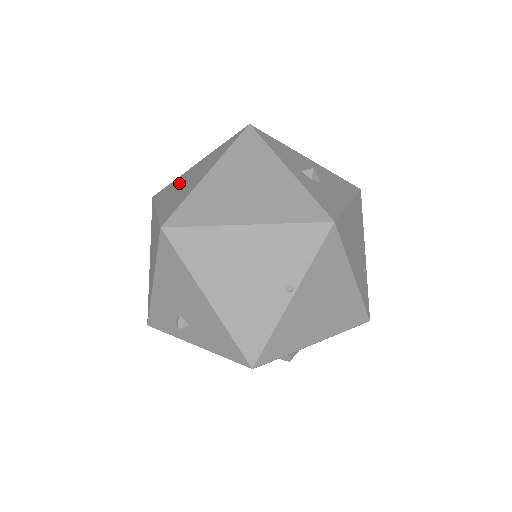
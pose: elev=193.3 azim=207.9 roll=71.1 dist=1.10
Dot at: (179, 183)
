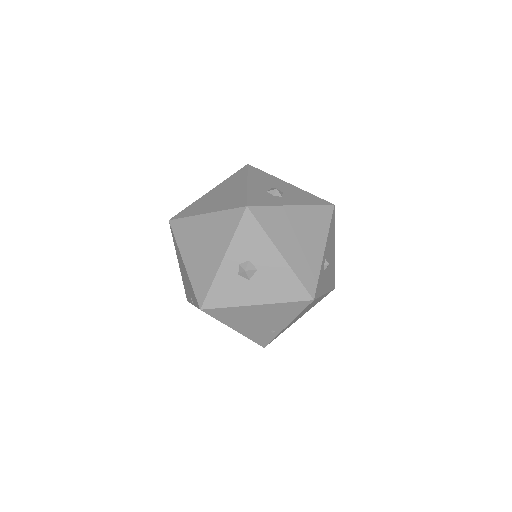
Dot at: (229, 187)
